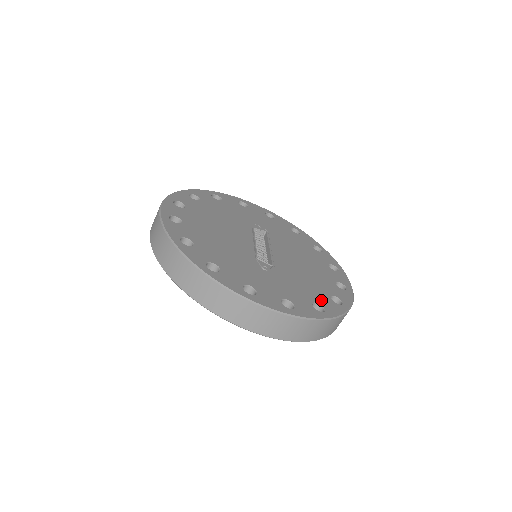
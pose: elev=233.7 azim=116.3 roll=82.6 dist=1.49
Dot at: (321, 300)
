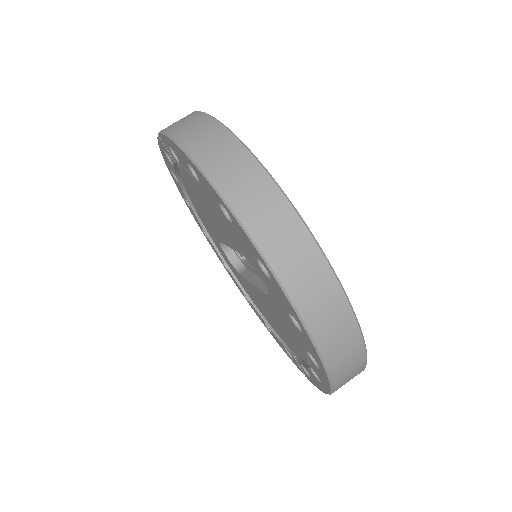
Dot at: occluded
